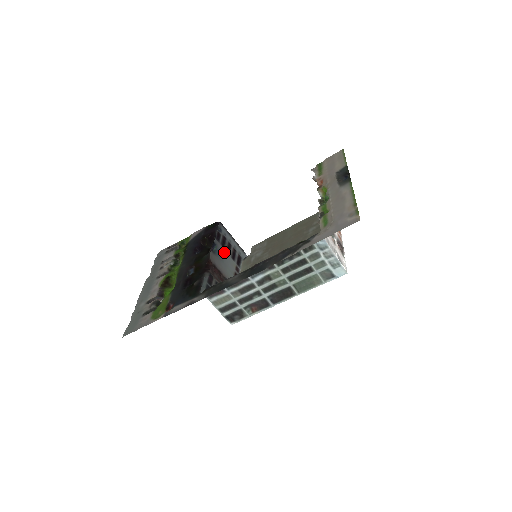
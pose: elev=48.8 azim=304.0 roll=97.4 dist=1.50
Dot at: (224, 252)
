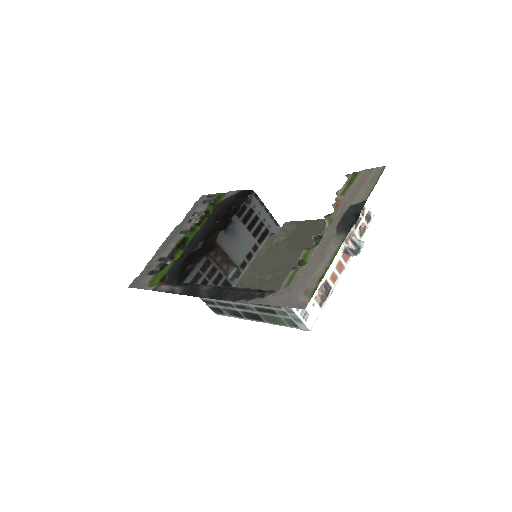
Dot at: (243, 229)
